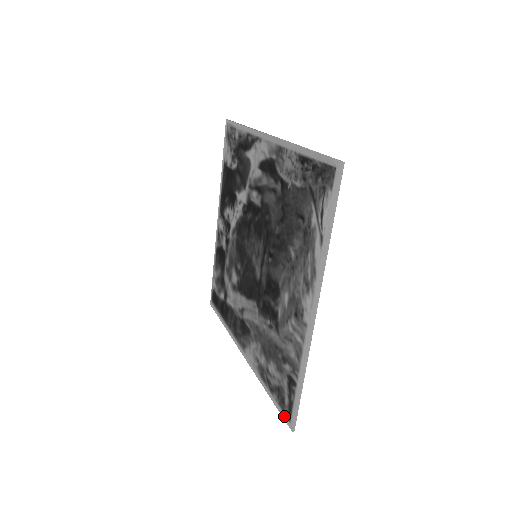
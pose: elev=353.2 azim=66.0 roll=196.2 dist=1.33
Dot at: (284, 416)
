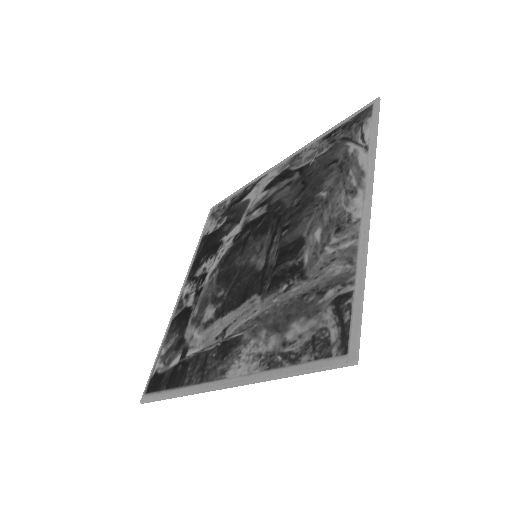
Dot at: (331, 361)
